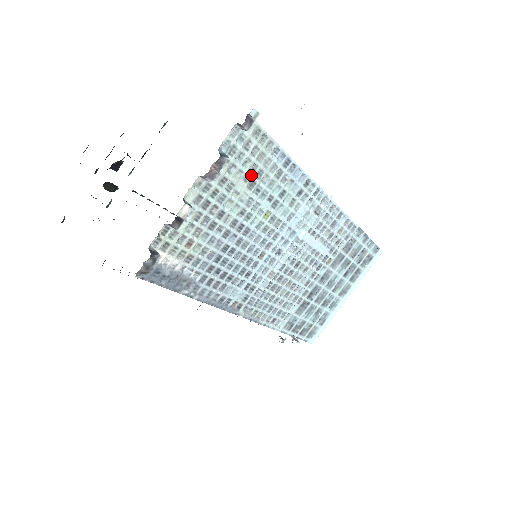
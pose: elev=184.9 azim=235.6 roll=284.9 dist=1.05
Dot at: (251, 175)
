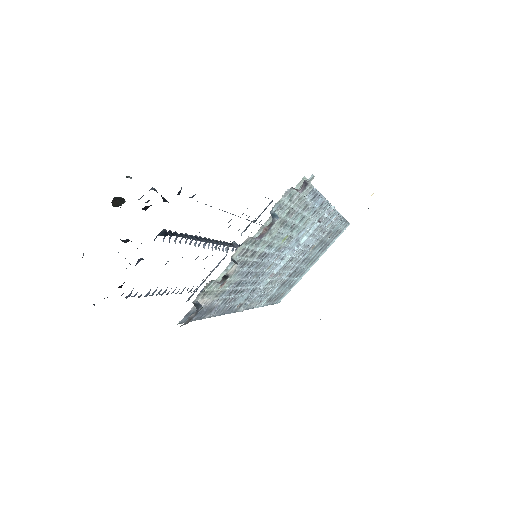
Dot at: (286, 217)
